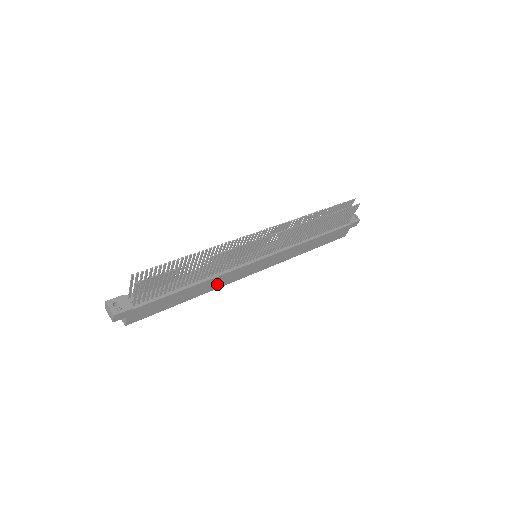
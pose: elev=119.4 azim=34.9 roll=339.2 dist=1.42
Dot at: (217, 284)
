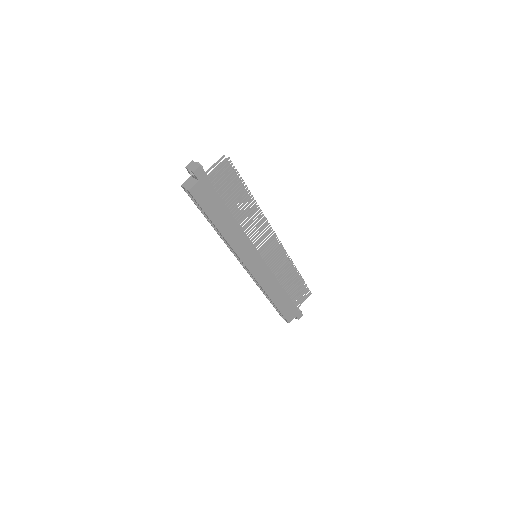
Dot at: (235, 241)
